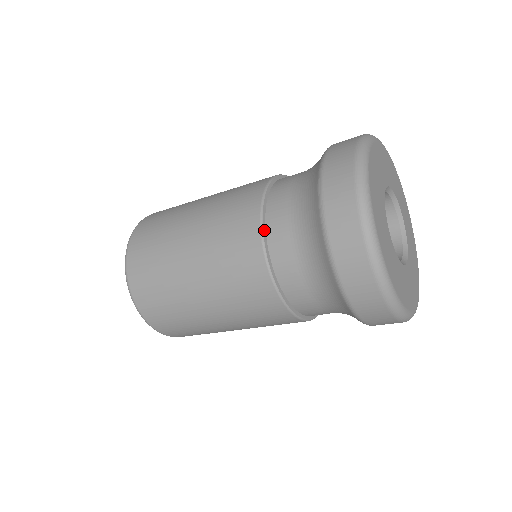
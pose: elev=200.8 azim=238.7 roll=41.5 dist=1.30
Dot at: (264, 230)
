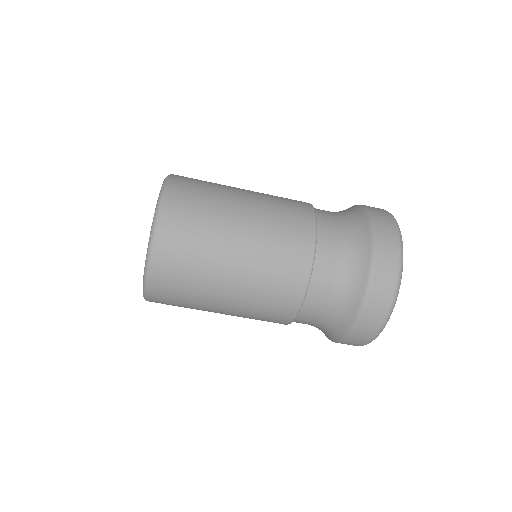
Dot at: (311, 277)
